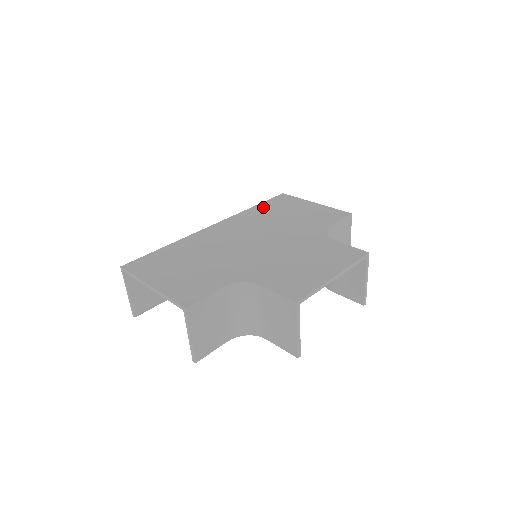
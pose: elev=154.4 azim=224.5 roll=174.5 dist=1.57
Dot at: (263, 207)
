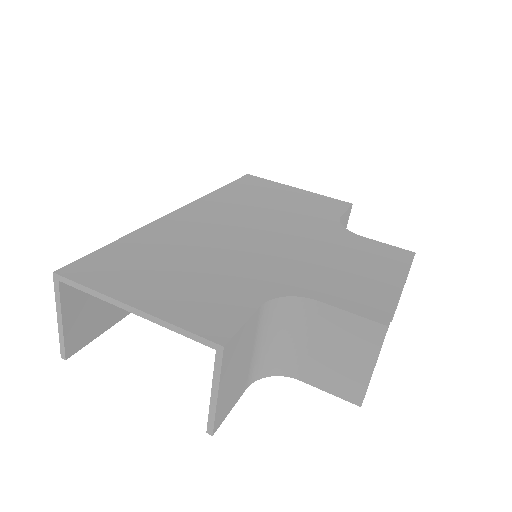
Dot at: (235, 189)
